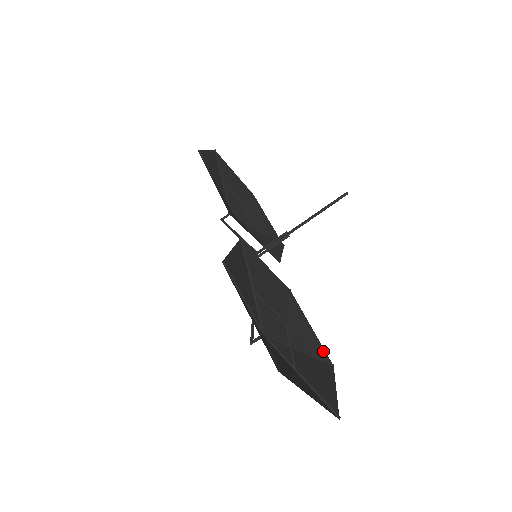
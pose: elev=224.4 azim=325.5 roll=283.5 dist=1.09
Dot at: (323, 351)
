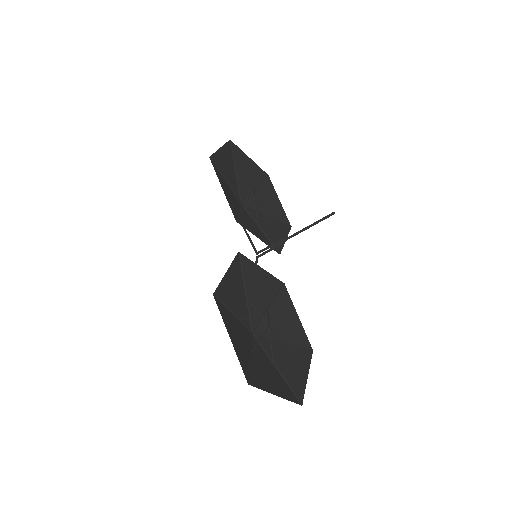
Dot at: (306, 338)
